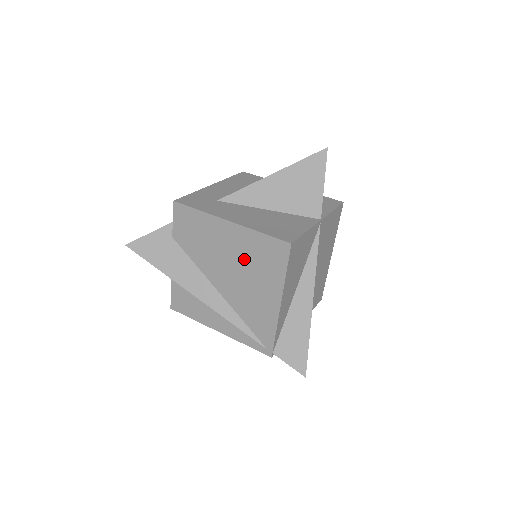
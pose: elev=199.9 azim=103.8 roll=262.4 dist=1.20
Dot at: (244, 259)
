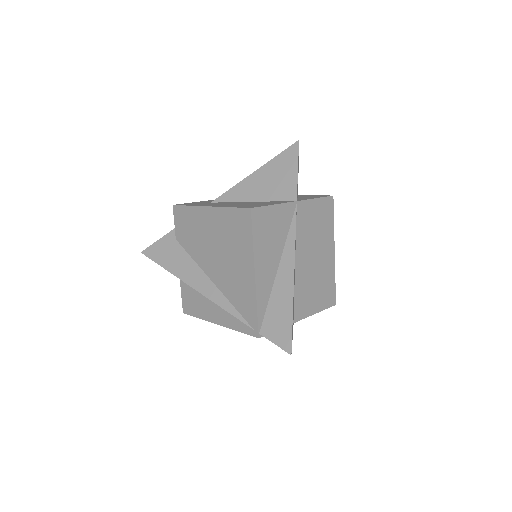
Dot at: (223, 239)
